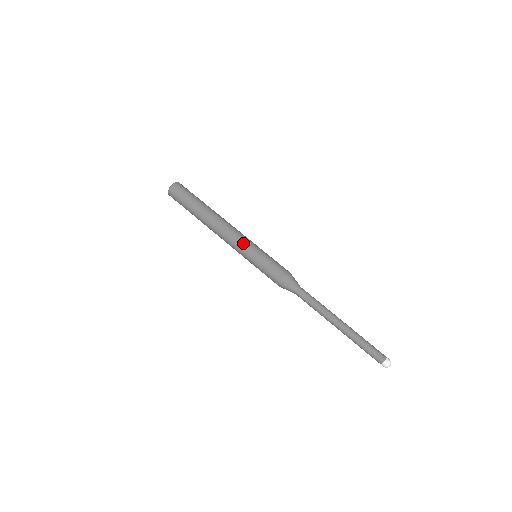
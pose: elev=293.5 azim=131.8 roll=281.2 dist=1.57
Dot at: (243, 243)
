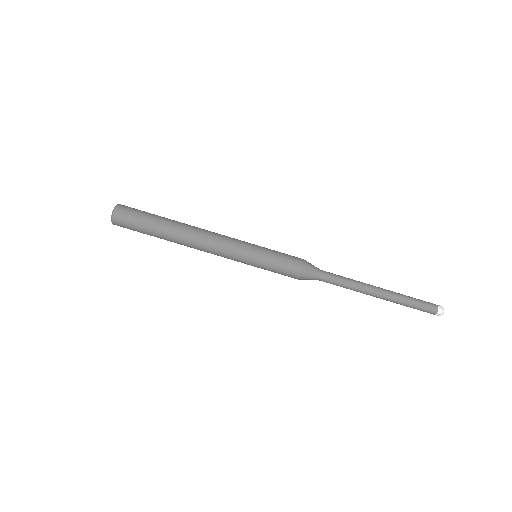
Dot at: (234, 259)
